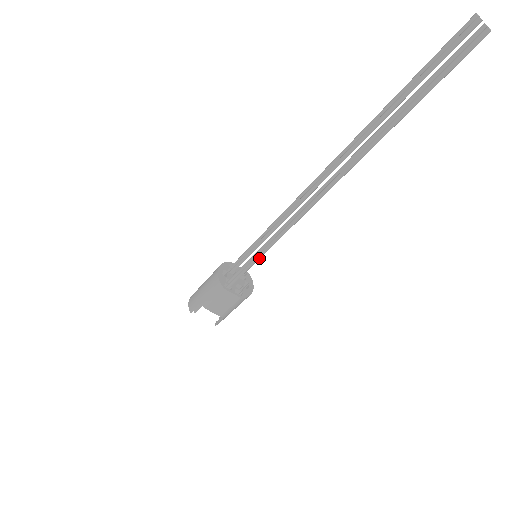
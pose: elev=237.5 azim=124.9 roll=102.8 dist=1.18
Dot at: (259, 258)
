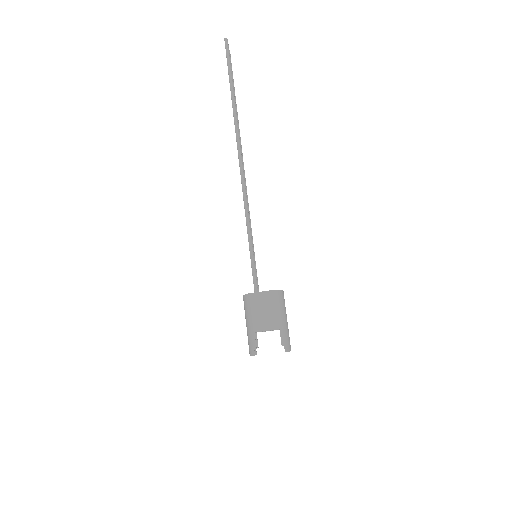
Dot at: (251, 242)
